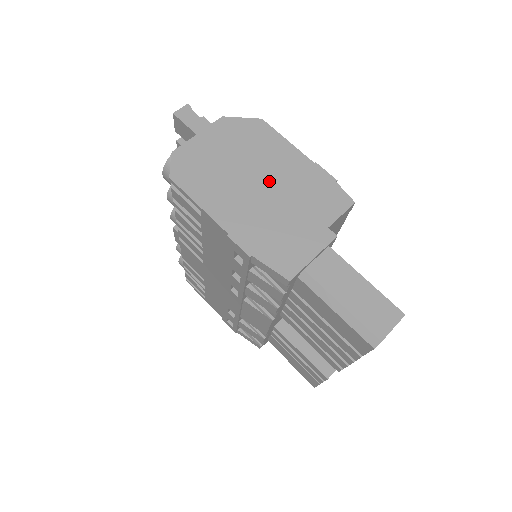
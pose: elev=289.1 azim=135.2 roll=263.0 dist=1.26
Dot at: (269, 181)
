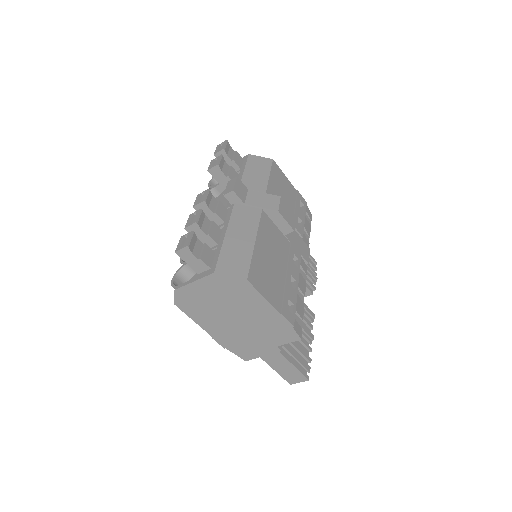
Dot at: (244, 318)
